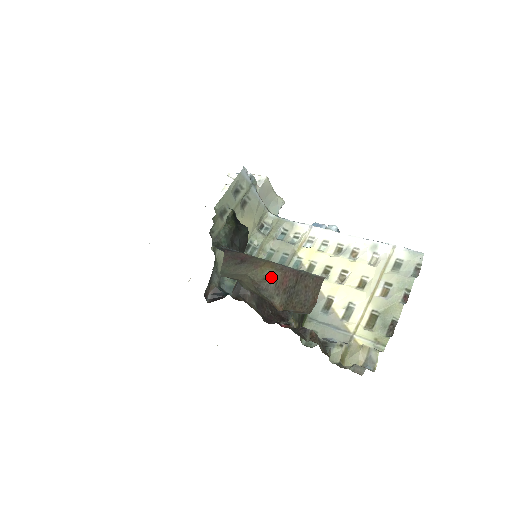
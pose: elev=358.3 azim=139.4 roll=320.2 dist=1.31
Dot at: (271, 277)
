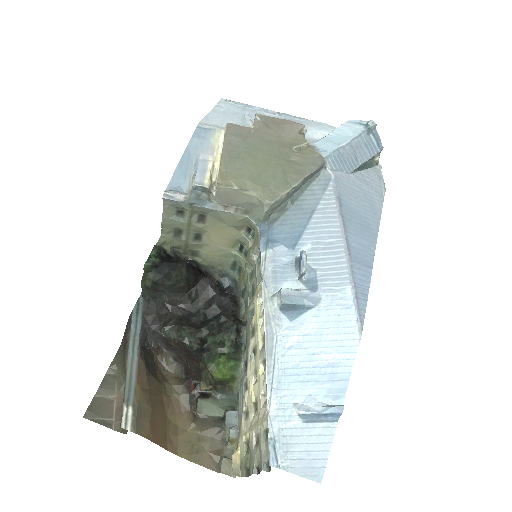
Dot at: occluded
